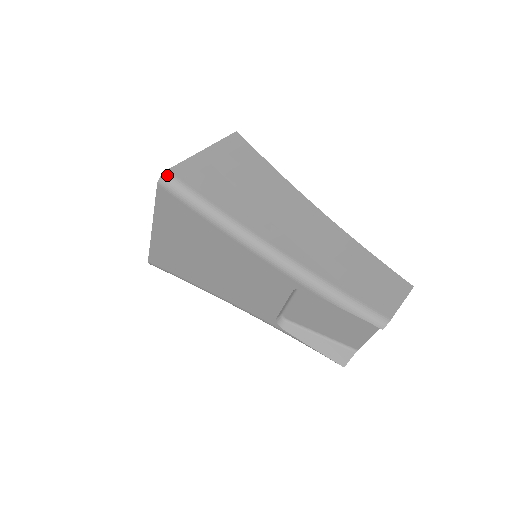
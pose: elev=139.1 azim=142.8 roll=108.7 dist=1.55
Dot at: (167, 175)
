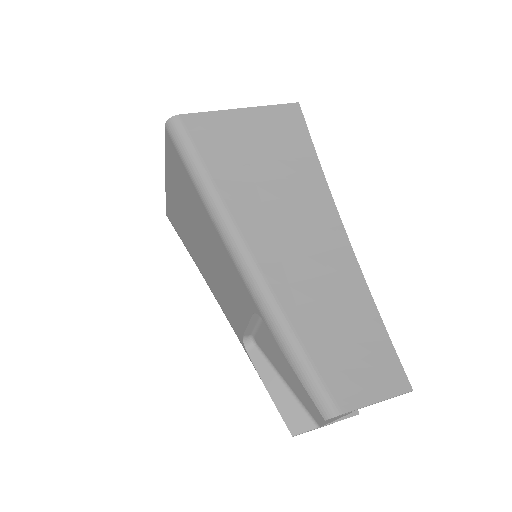
Dot at: (176, 120)
